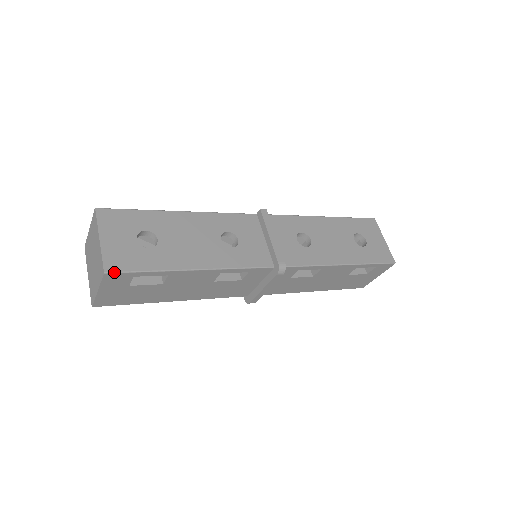
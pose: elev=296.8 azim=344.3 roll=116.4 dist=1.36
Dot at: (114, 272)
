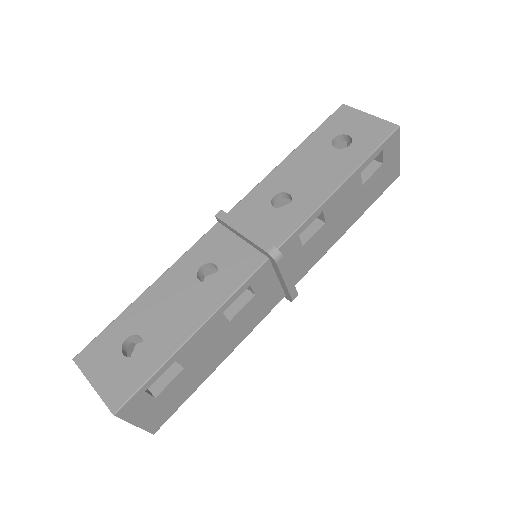
Dot at: (121, 406)
